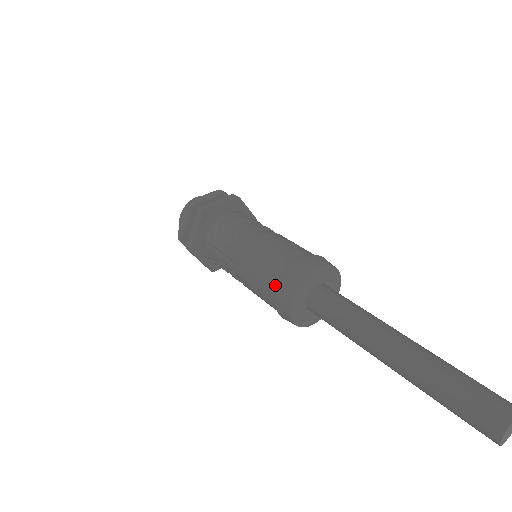
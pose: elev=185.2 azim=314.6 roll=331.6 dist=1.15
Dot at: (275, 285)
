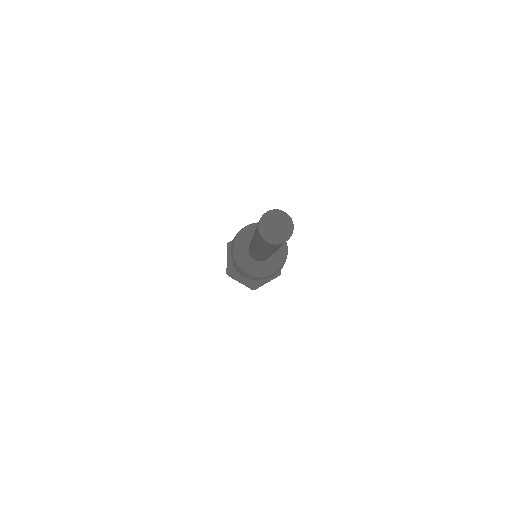
Dot at: occluded
